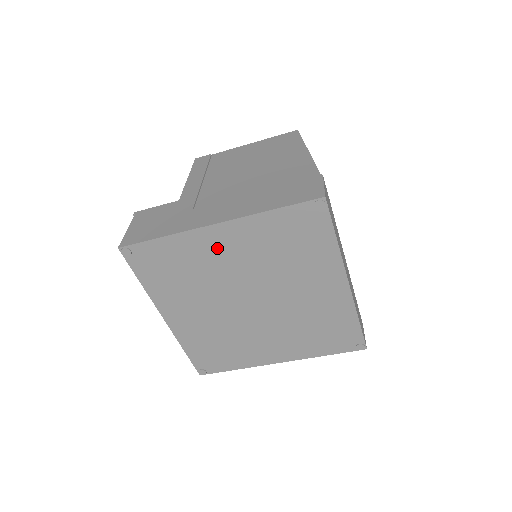
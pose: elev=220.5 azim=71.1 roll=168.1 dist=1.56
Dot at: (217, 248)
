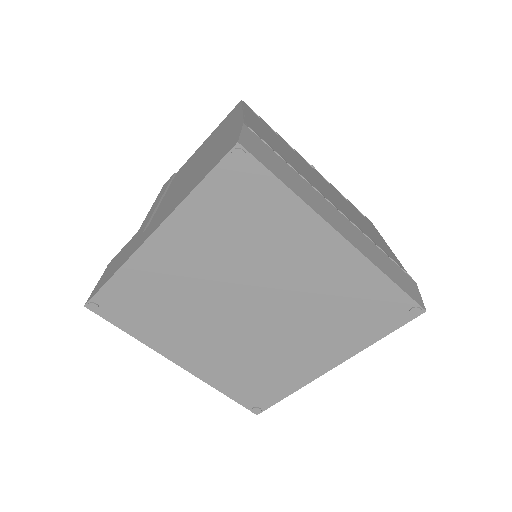
Dot at: (171, 262)
